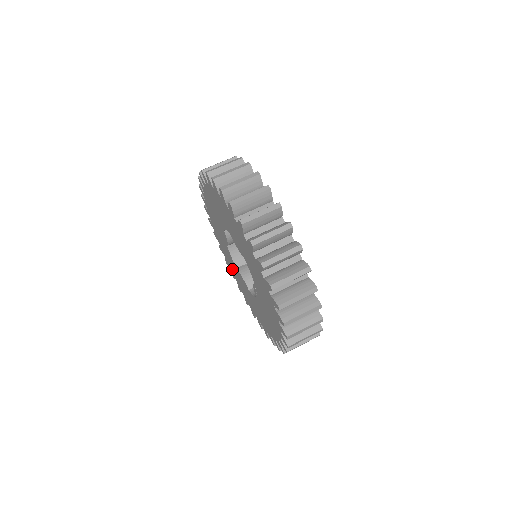
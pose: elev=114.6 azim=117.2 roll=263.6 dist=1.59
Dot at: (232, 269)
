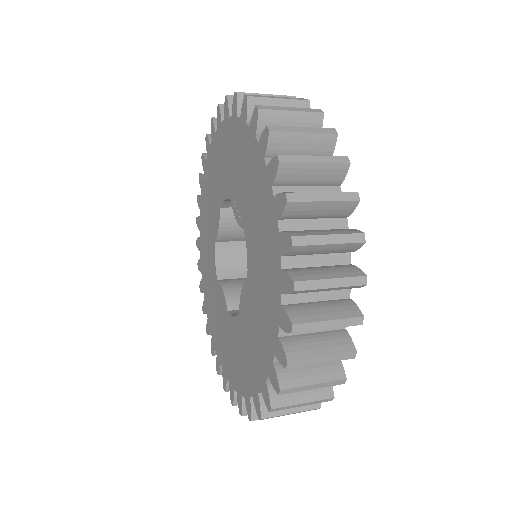
Dot at: (247, 371)
